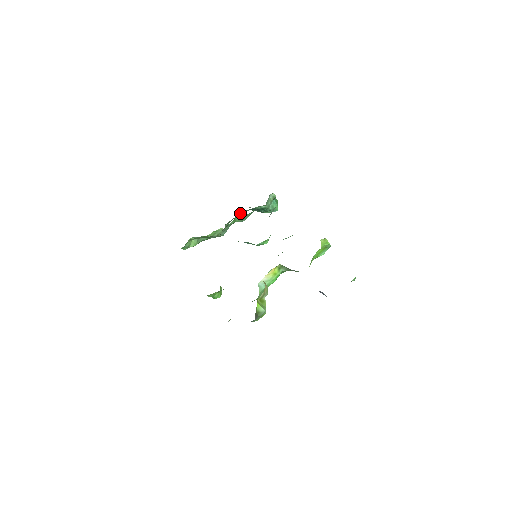
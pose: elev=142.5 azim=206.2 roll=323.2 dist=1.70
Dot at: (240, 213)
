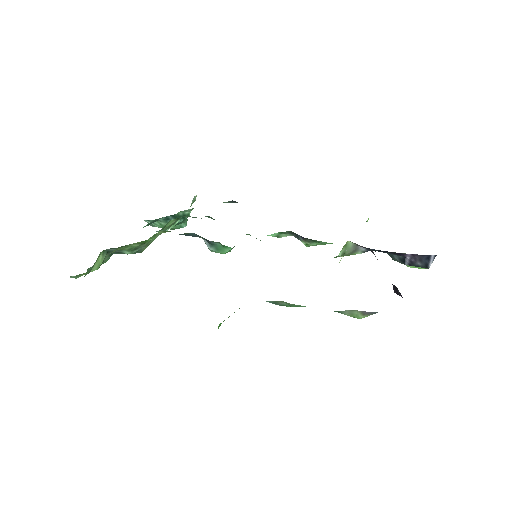
Dot at: occluded
